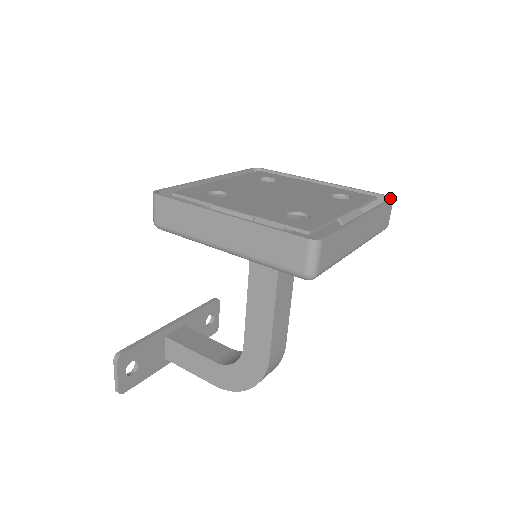
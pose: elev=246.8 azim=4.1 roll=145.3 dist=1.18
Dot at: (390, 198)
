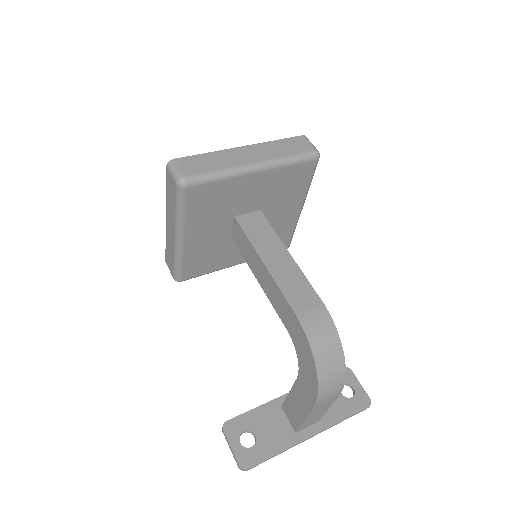
Dot at: (300, 137)
